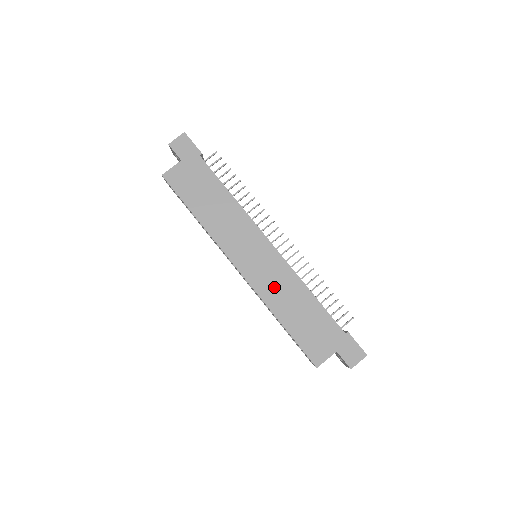
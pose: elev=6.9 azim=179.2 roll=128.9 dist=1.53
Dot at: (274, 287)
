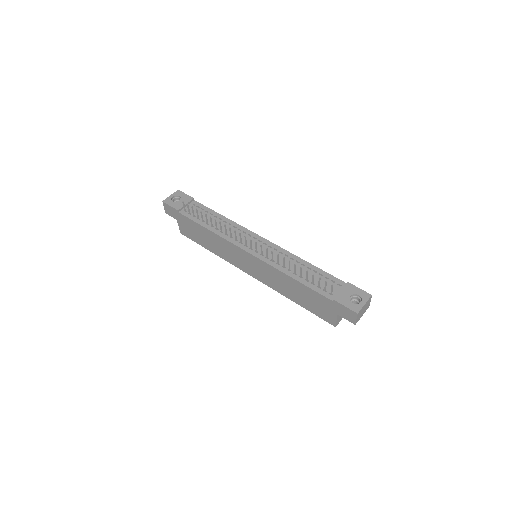
Dot at: (273, 281)
